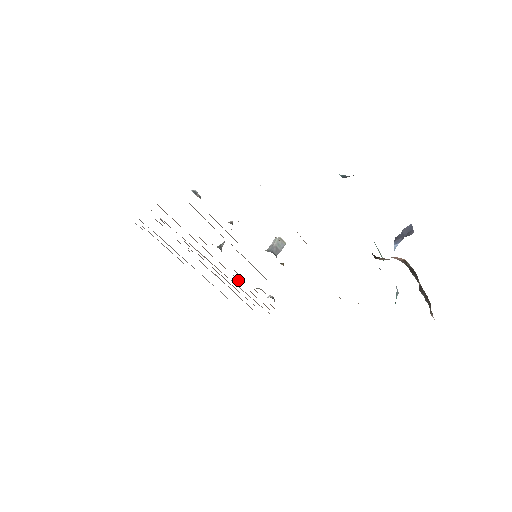
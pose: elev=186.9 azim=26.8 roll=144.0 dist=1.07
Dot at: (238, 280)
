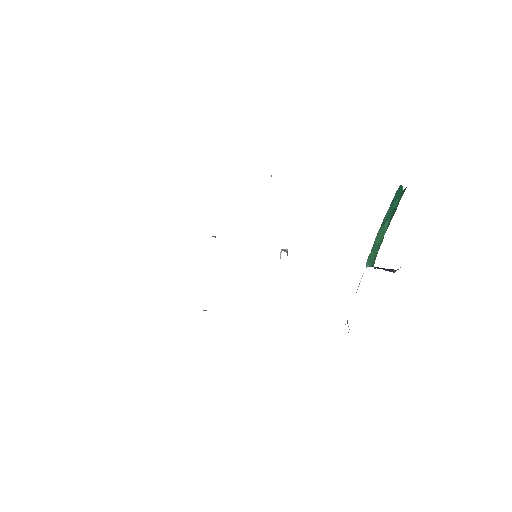
Dot at: occluded
